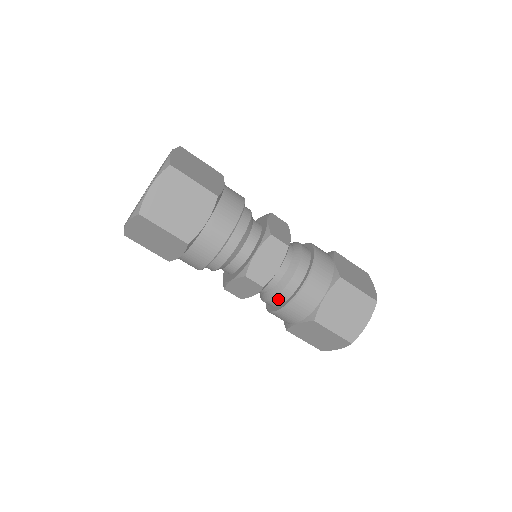
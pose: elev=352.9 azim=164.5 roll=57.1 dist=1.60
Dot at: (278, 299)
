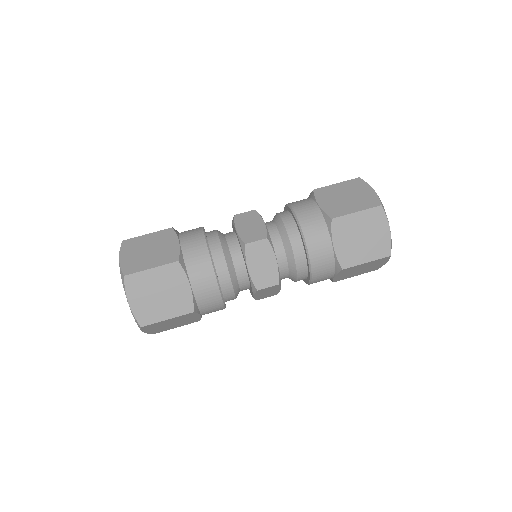
Dot at: (300, 276)
